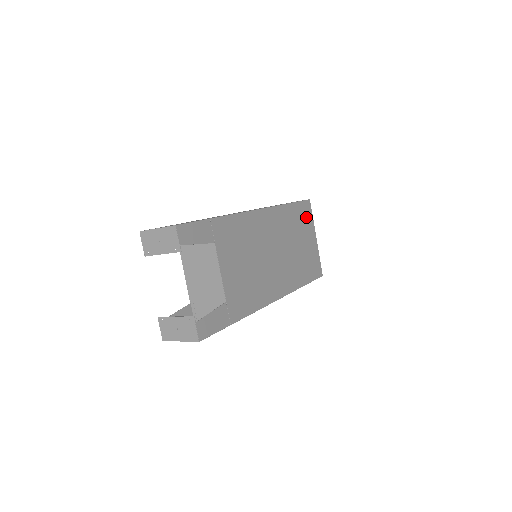
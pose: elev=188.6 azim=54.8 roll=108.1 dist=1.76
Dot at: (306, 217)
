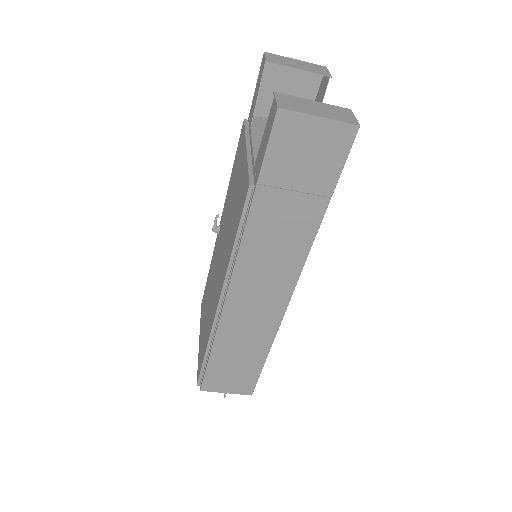
Dot at: occluded
